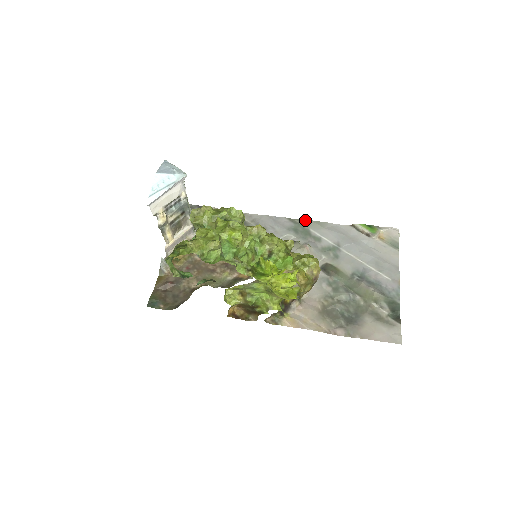
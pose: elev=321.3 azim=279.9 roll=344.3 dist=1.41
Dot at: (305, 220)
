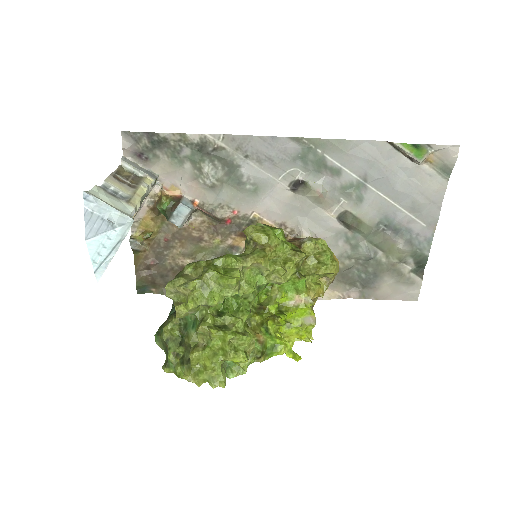
Dot at: (318, 139)
